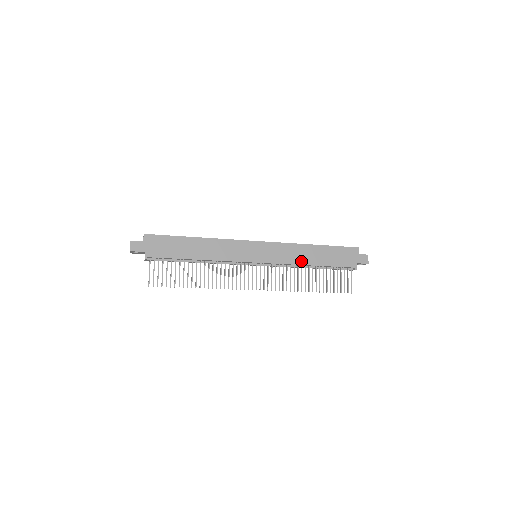
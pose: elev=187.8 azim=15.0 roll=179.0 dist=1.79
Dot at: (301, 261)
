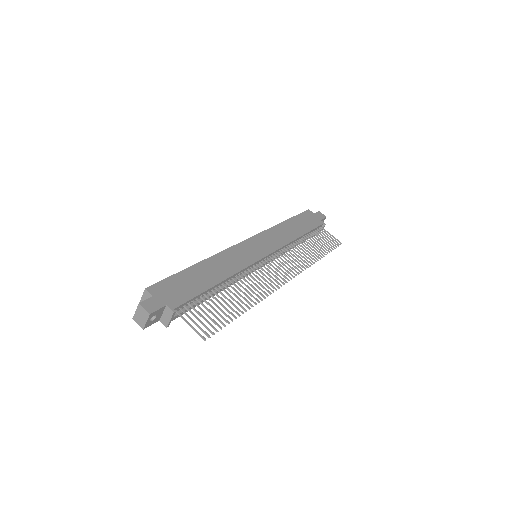
Dot at: (290, 238)
